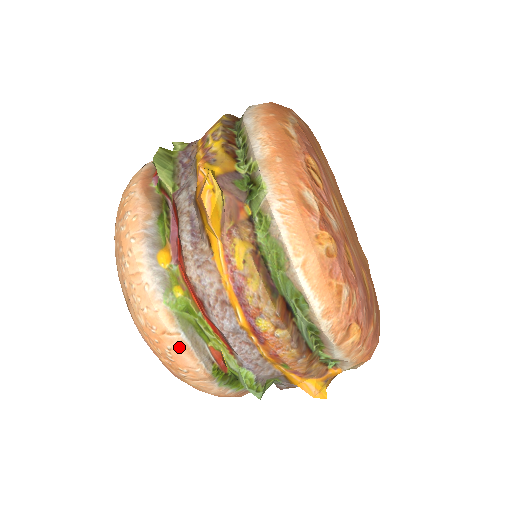
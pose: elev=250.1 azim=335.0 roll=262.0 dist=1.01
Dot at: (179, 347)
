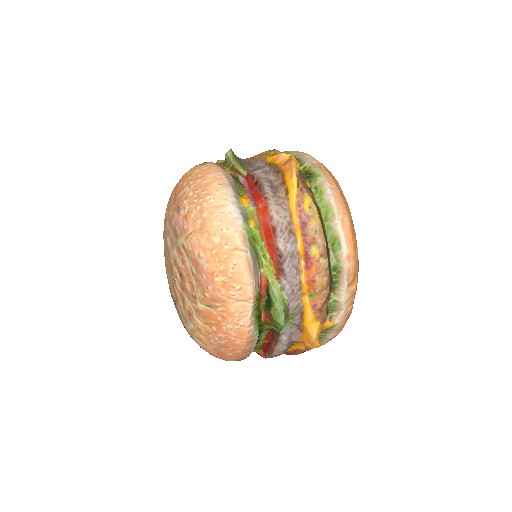
Dot at: (244, 263)
